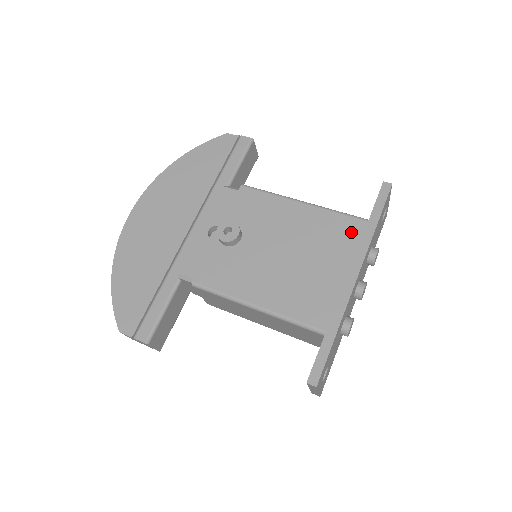
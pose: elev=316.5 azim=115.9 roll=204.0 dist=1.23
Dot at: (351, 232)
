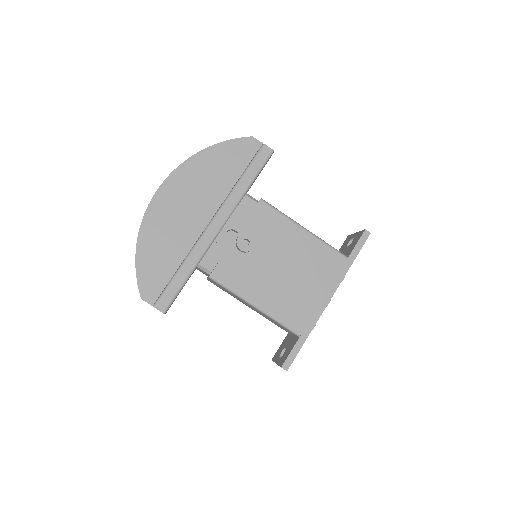
Dot at: (334, 264)
